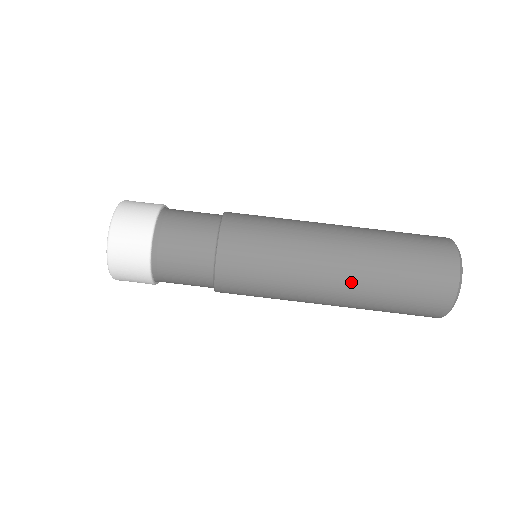
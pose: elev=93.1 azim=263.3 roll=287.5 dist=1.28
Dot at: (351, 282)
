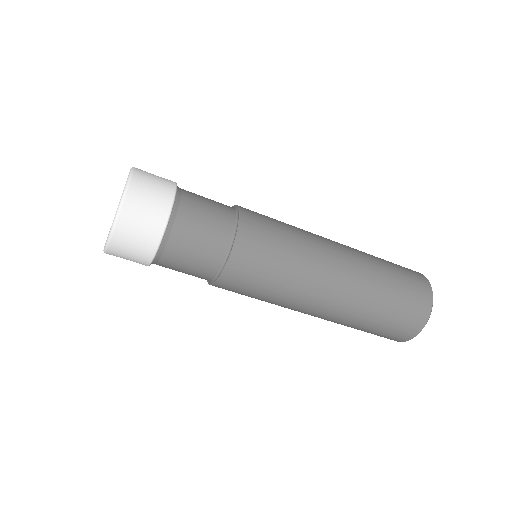
Dot at: (350, 294)
